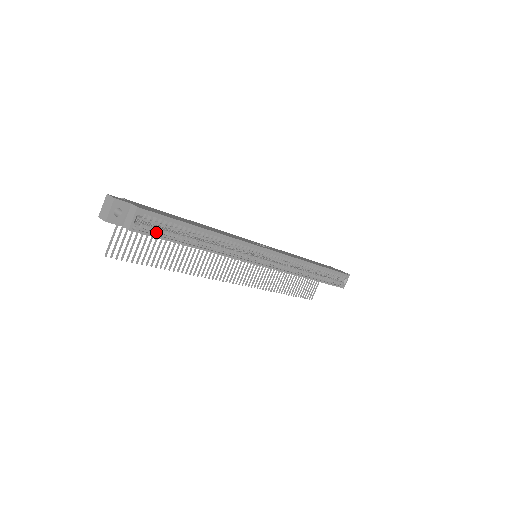
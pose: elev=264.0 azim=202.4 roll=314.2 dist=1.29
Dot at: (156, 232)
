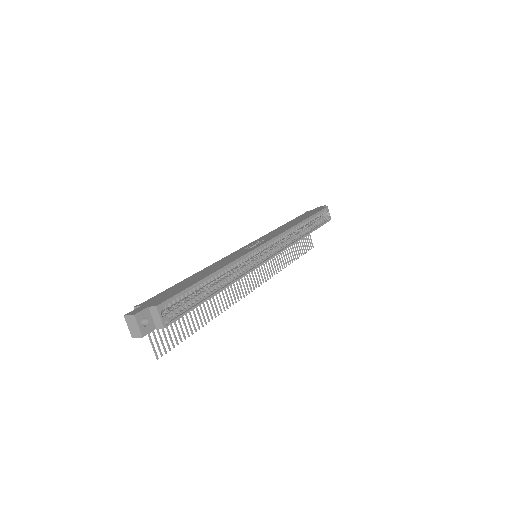
Dot at: (182, 310)
